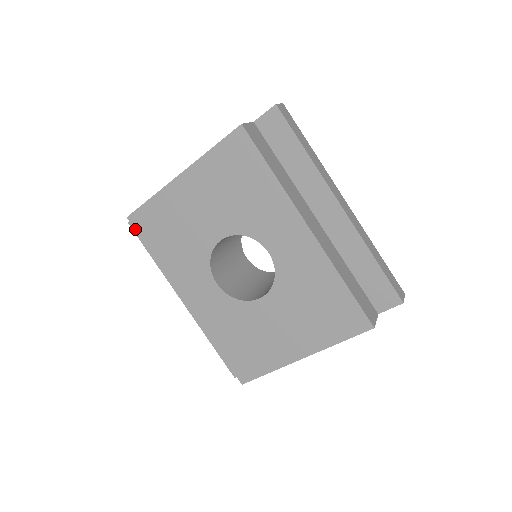
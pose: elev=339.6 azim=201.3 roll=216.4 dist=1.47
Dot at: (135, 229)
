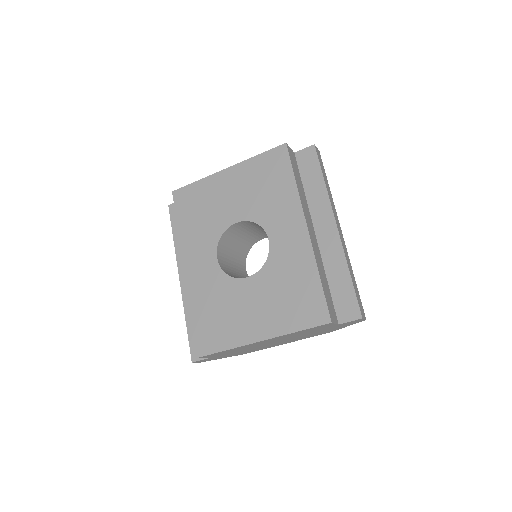
Dot at: (174, 202)
